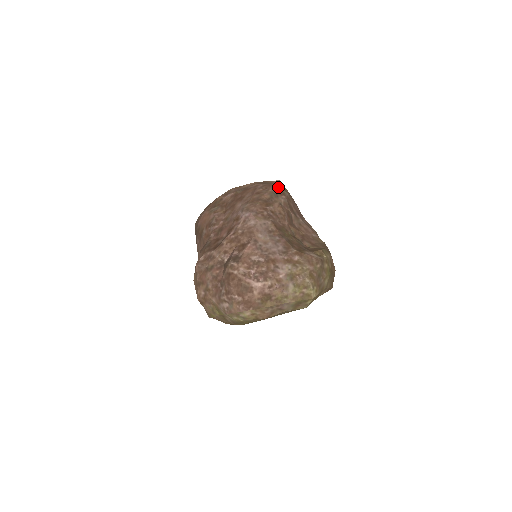
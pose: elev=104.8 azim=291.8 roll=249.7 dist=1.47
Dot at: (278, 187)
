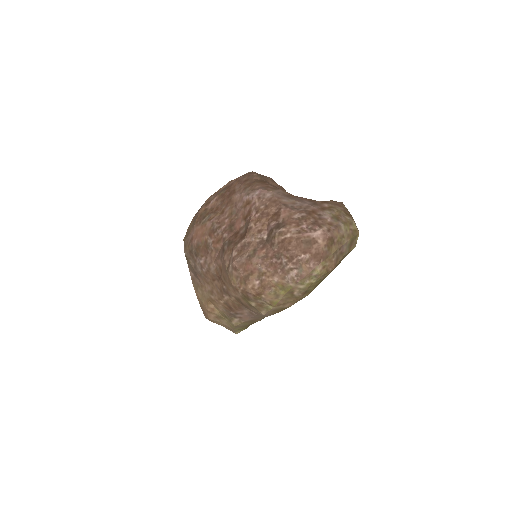
Dot at: occluded
